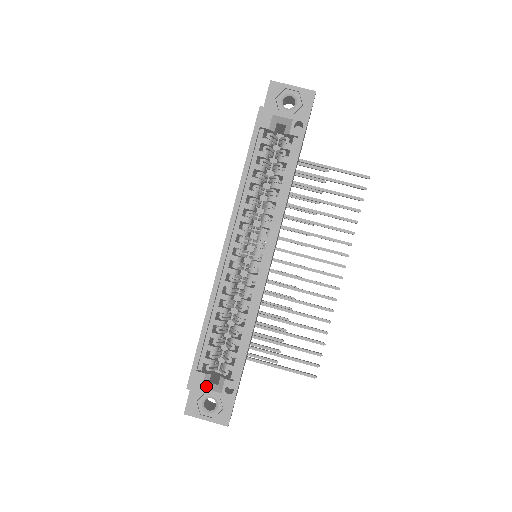
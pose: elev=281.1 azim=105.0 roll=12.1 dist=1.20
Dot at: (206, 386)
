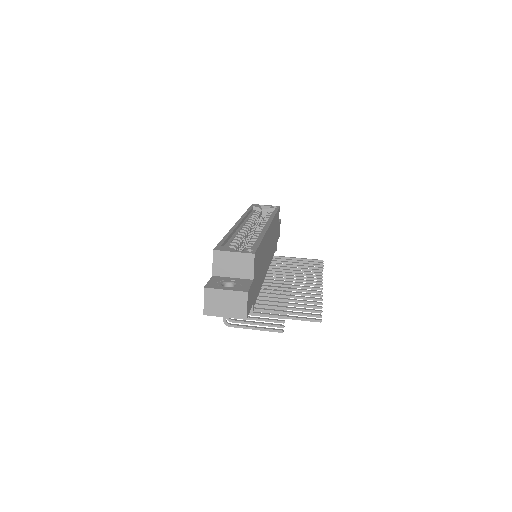
Dot at: (229, 251)
